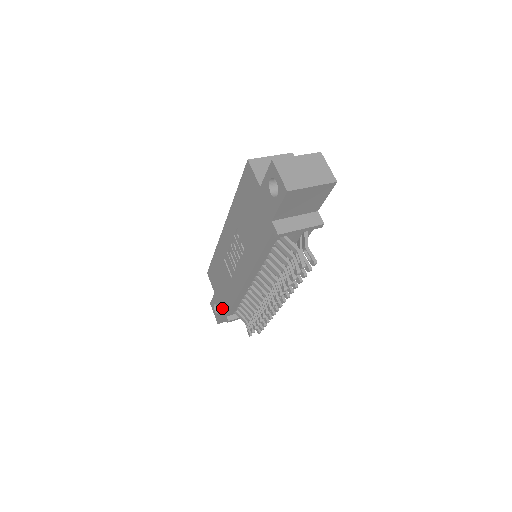
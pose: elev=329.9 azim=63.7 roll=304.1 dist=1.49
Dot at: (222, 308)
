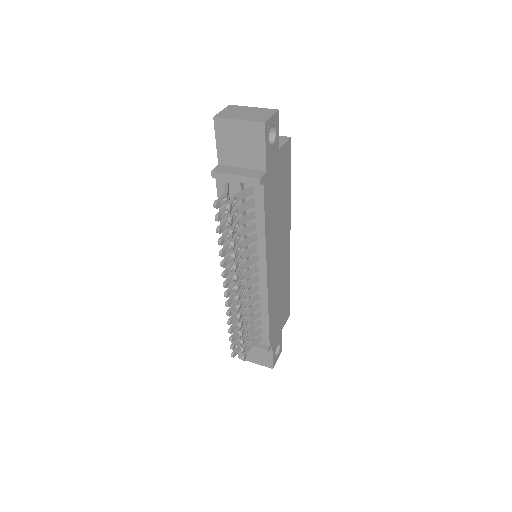
Dot at: occluded
